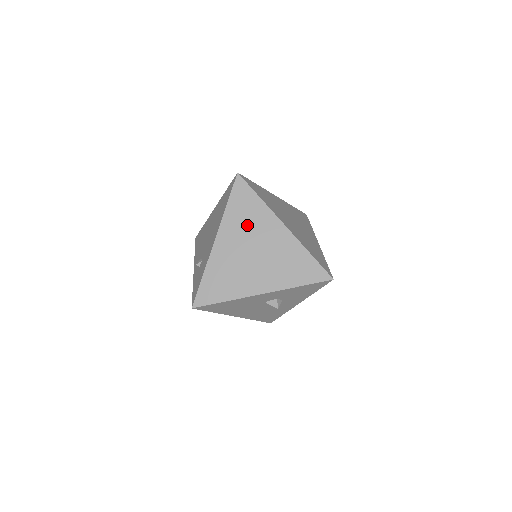
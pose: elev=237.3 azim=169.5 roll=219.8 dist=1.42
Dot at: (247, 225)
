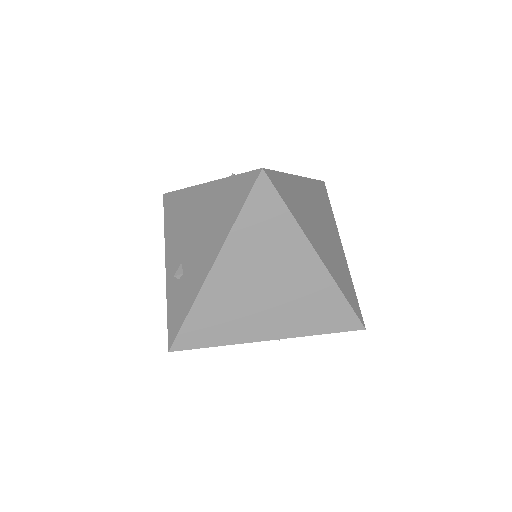
Dot at: (264, 250)
